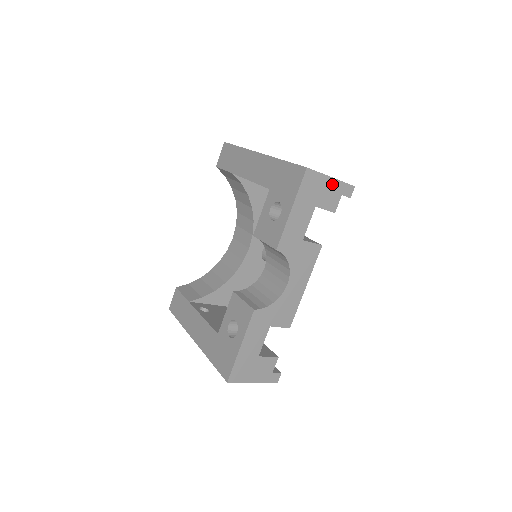
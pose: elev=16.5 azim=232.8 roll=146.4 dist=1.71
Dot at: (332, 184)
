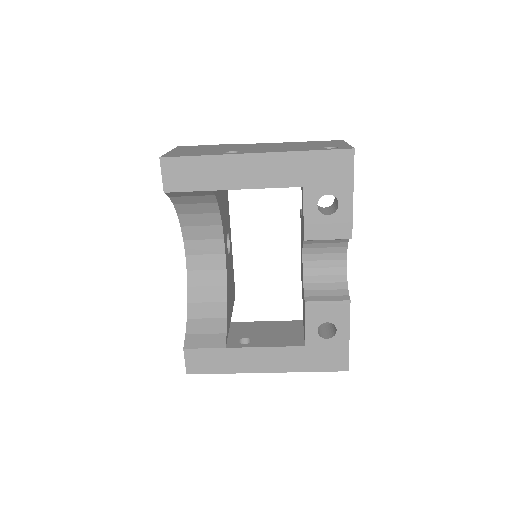
Dot at: occluded
